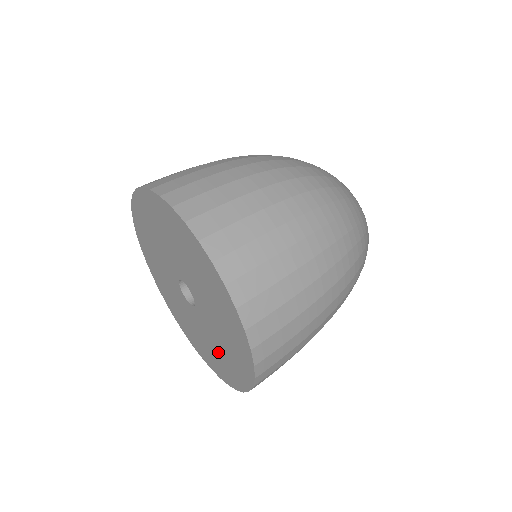
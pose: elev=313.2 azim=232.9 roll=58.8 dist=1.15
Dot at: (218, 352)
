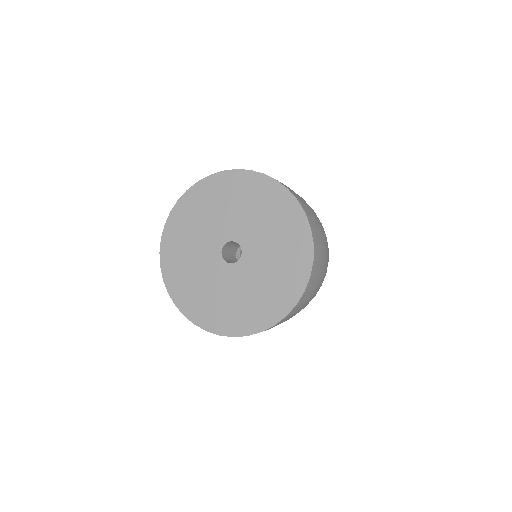
Dot at: (228, 302)
